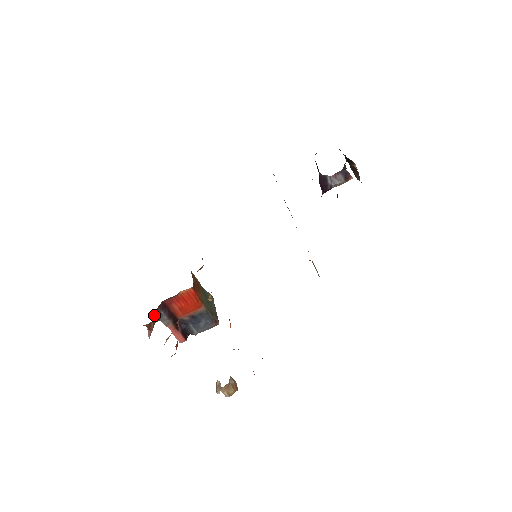
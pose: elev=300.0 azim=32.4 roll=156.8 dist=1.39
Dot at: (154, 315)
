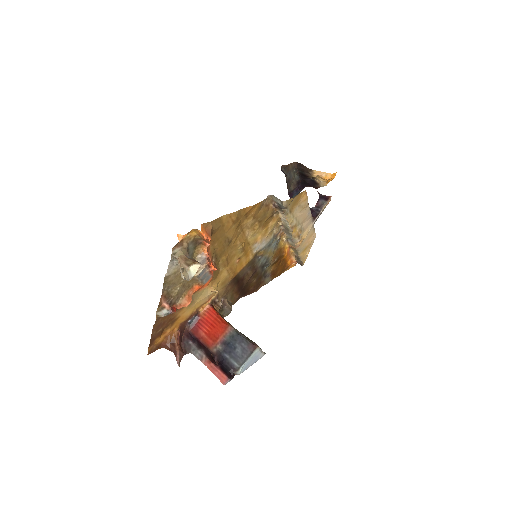
Dot at: (181, 344)
